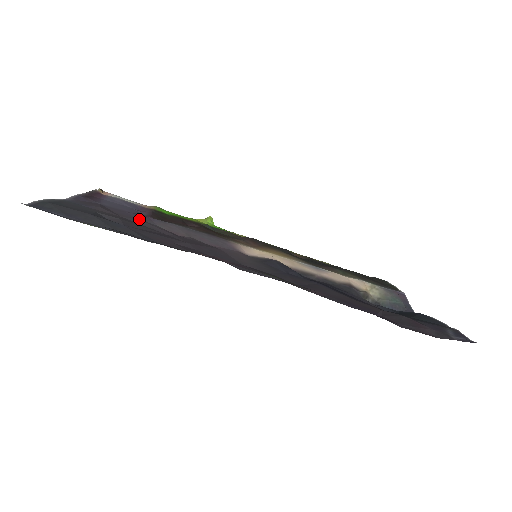
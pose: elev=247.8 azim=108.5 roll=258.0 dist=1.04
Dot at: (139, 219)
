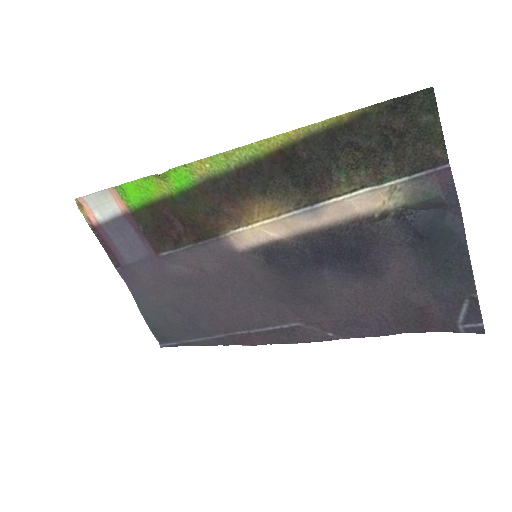
Dot at: (165, 274)
